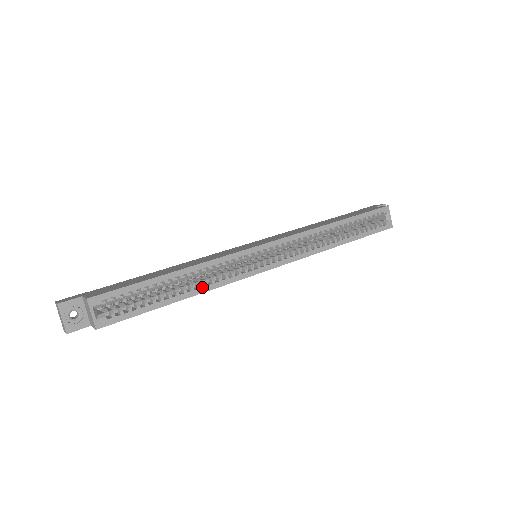
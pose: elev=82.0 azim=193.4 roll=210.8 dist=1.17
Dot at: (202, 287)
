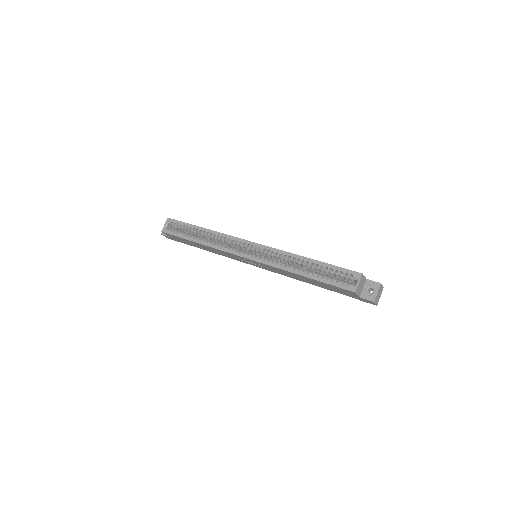
Dot at: (207, 242)
